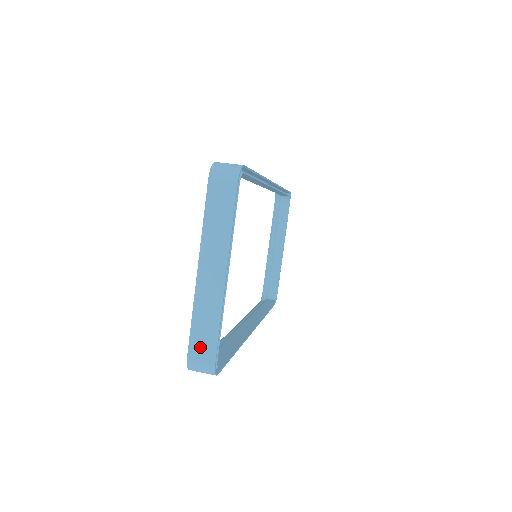
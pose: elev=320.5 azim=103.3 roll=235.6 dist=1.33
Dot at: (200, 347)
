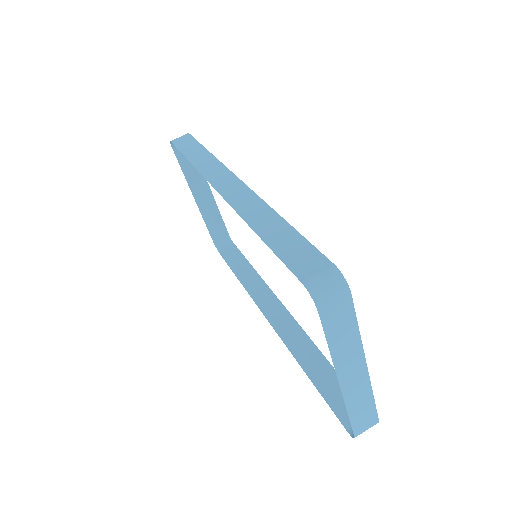
Dot at: (363, 422)
